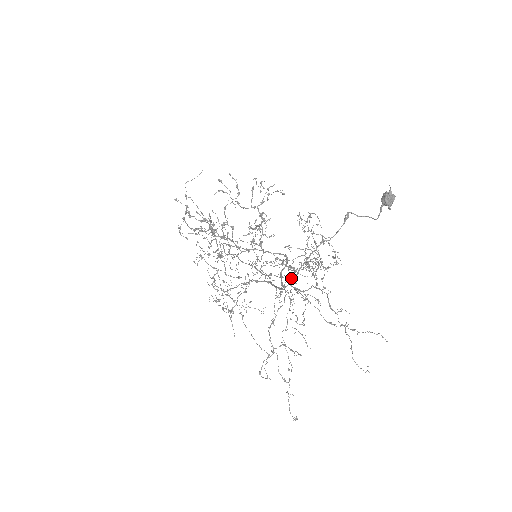
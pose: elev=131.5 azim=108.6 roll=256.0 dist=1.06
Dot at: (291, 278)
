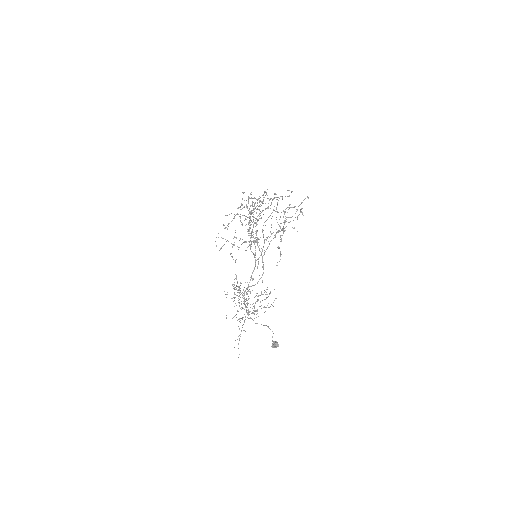
Dot at: occluded
